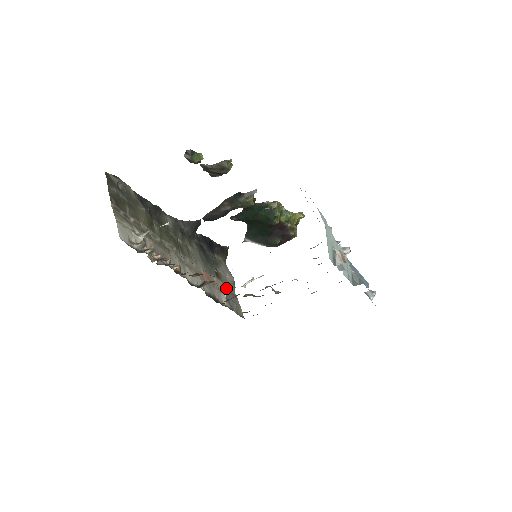
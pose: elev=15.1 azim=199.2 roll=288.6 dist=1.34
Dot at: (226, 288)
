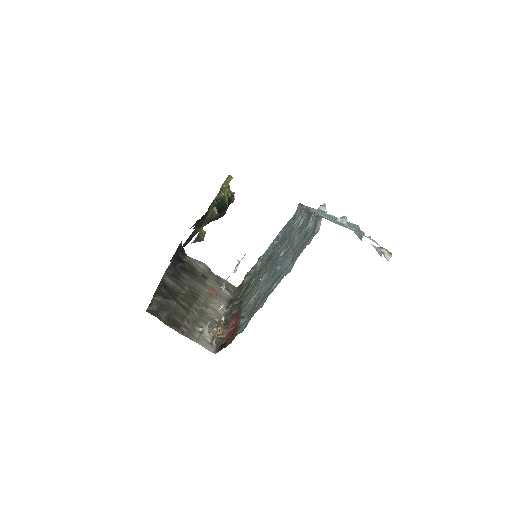
Dot at: (212, 279)
